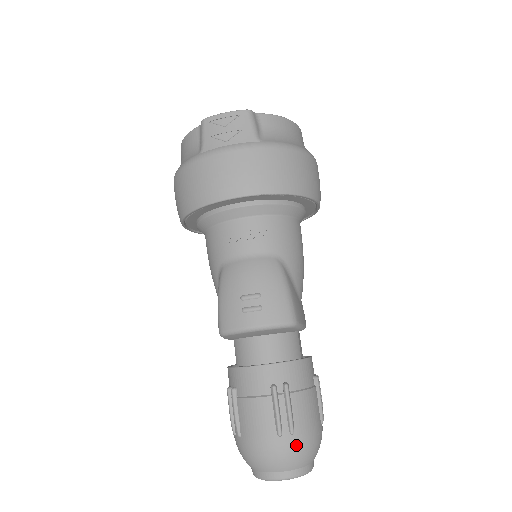
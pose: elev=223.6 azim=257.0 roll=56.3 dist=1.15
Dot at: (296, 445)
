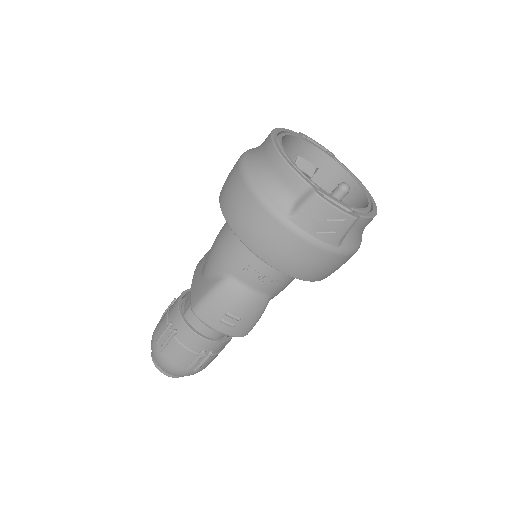
Dot at: (192, 374)
